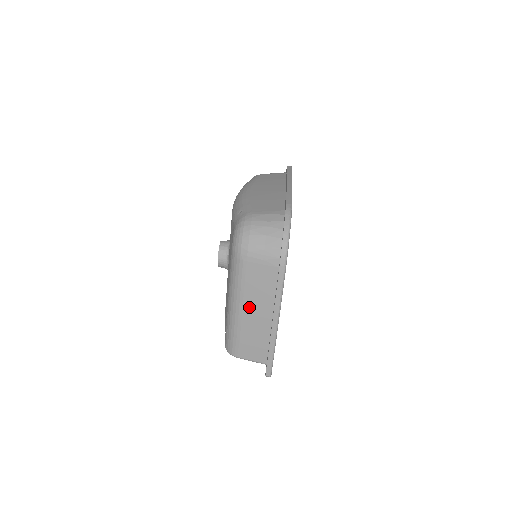
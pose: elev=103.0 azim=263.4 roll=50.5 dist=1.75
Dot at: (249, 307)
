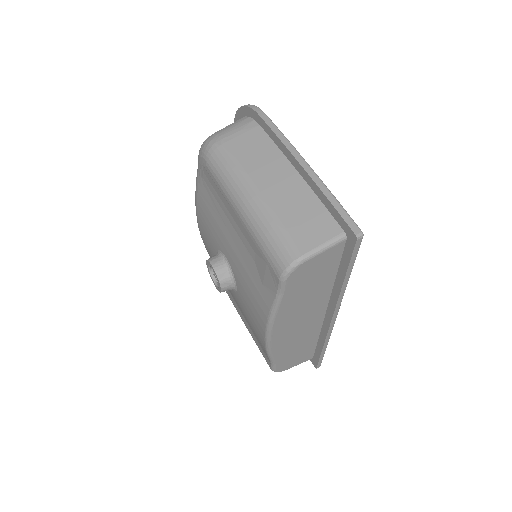
Dot at: (263, 180)
